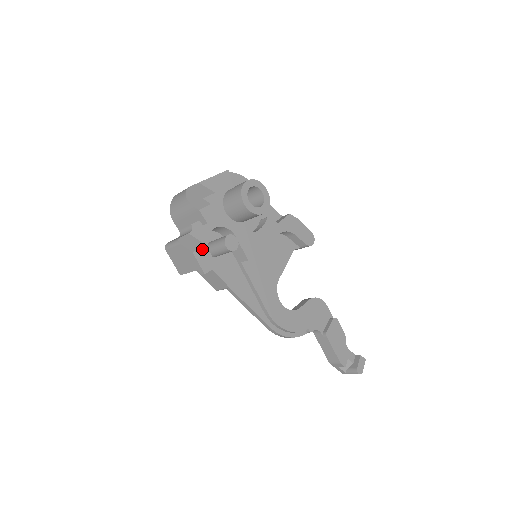
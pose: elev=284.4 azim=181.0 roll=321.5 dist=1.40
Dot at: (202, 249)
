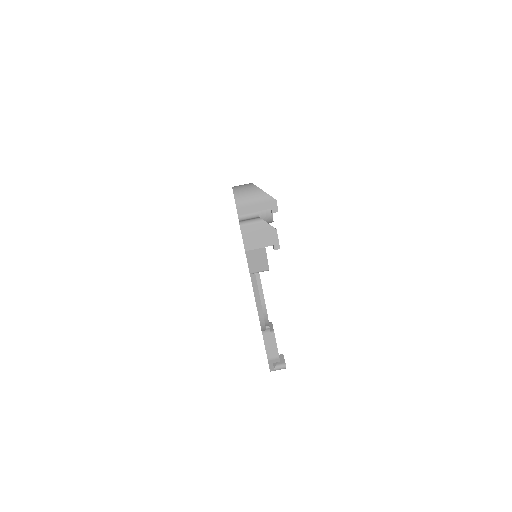
Dot at: occluded
